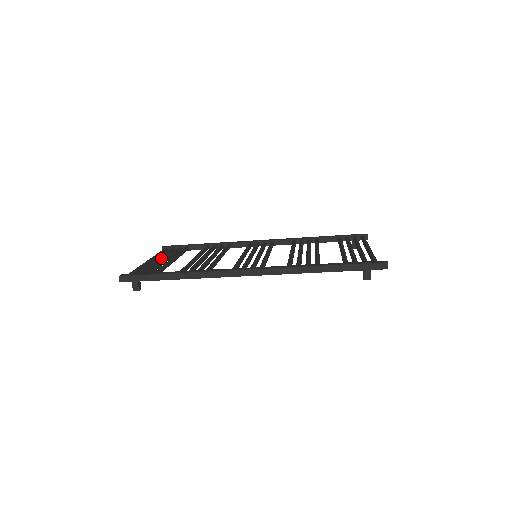
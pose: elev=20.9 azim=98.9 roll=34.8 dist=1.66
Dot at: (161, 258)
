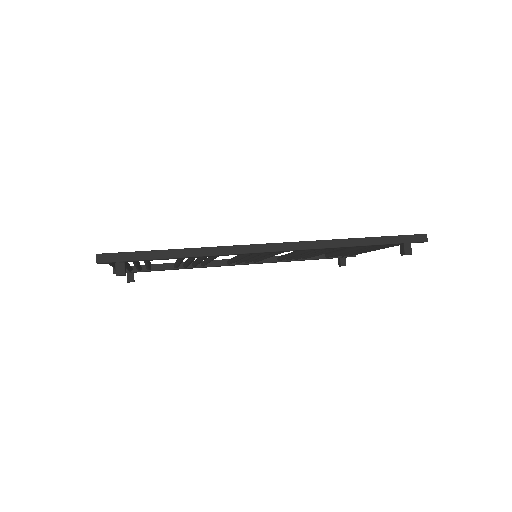
Dot at: occluded
